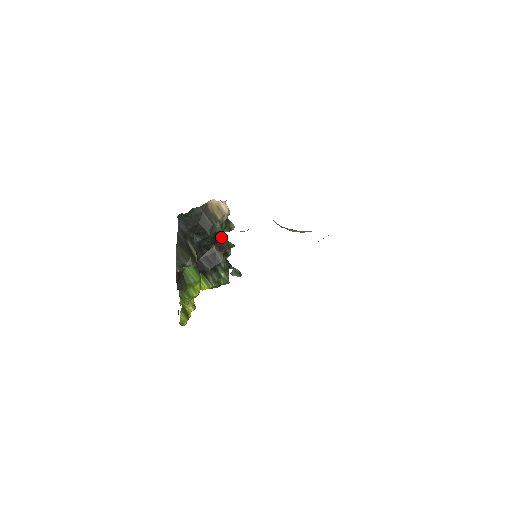
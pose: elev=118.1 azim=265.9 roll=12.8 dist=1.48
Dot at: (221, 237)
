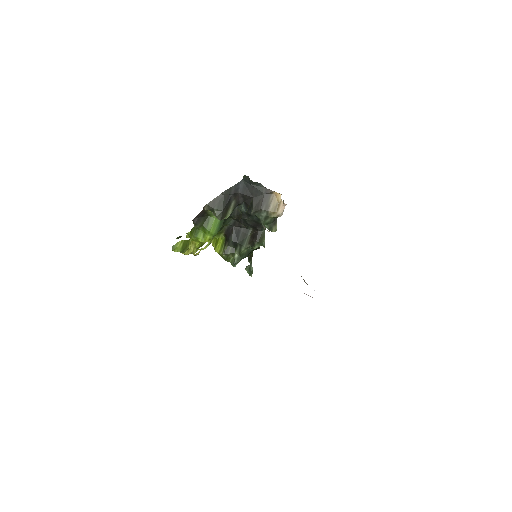
Dot at: (262, 229)
